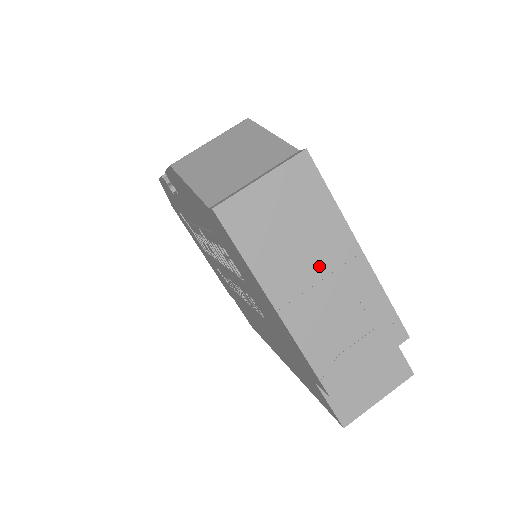
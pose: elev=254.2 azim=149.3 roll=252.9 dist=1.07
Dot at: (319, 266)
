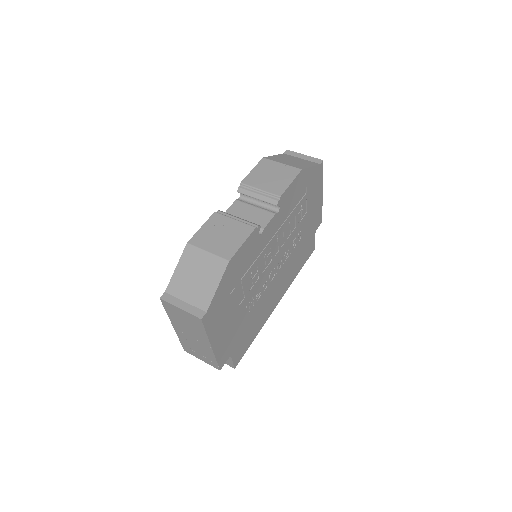
Dot at: (193, 336)
